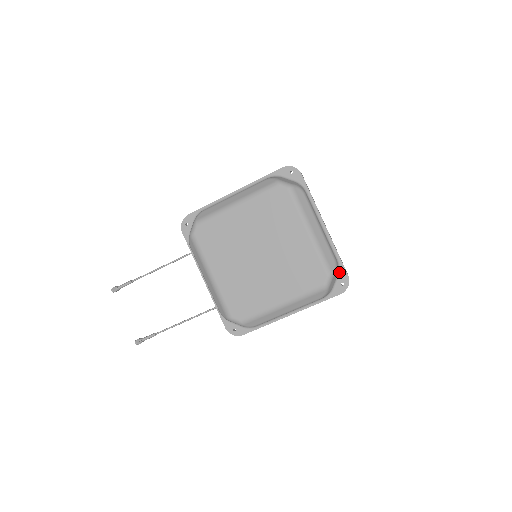
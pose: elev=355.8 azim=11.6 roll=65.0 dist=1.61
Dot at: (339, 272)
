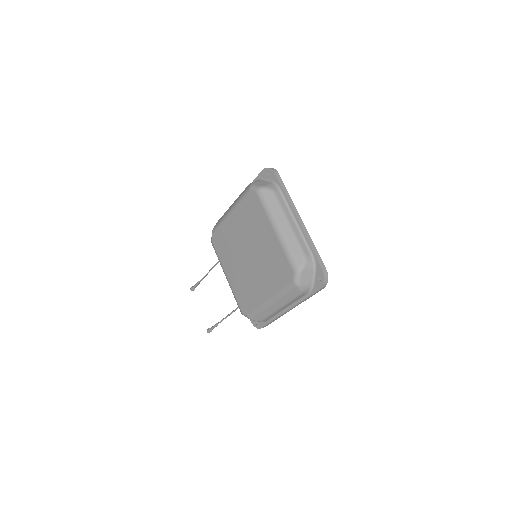
Dot at: (315, 267)
